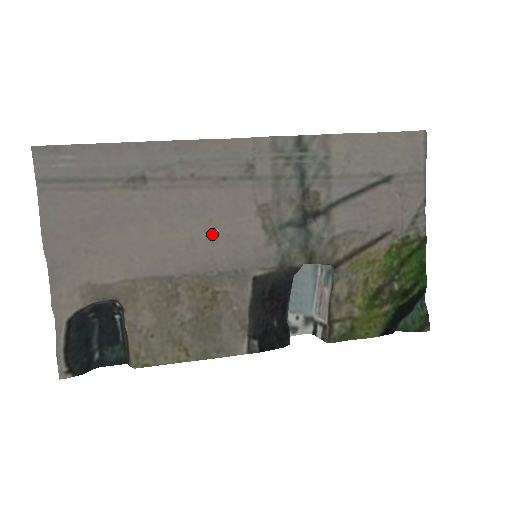
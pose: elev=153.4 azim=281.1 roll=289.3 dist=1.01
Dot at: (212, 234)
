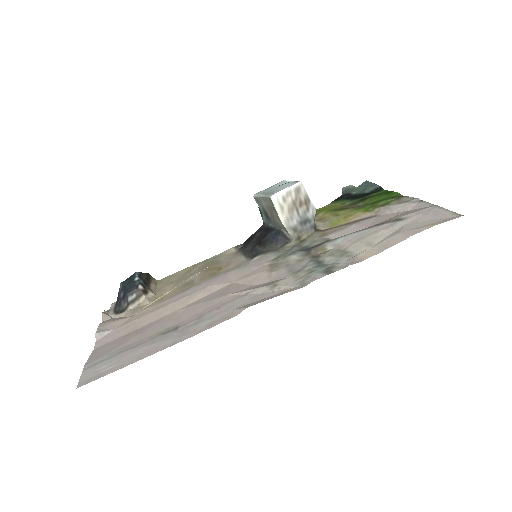
Dot at: (227, 286)
